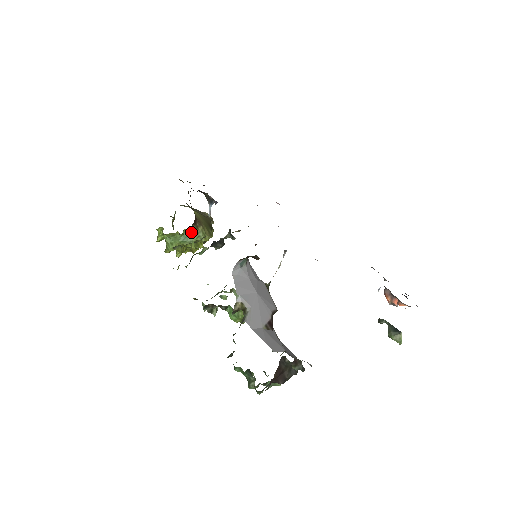
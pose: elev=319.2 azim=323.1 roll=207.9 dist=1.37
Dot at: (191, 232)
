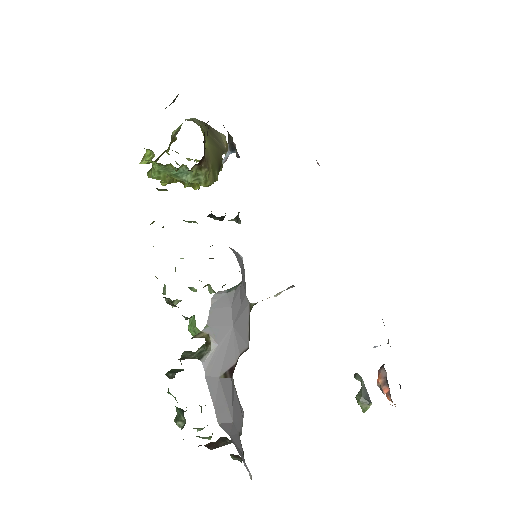
Dot at: (190, 170)
